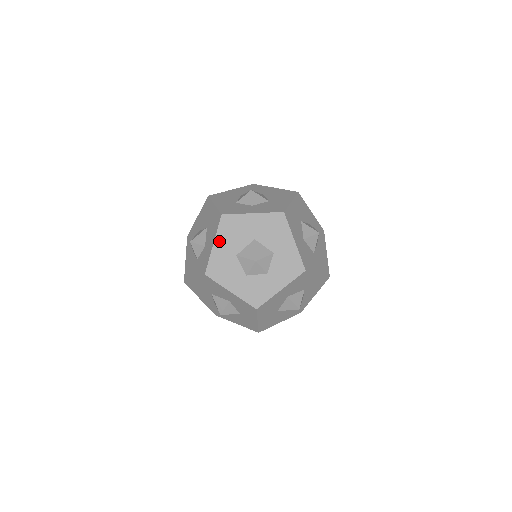
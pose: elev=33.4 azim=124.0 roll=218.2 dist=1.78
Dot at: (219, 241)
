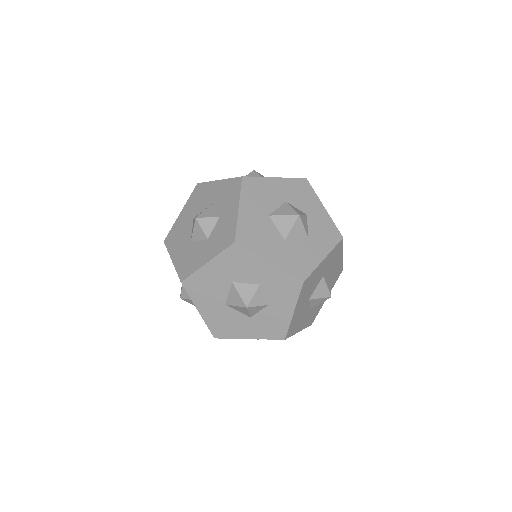
Dot at: (174, 254)
